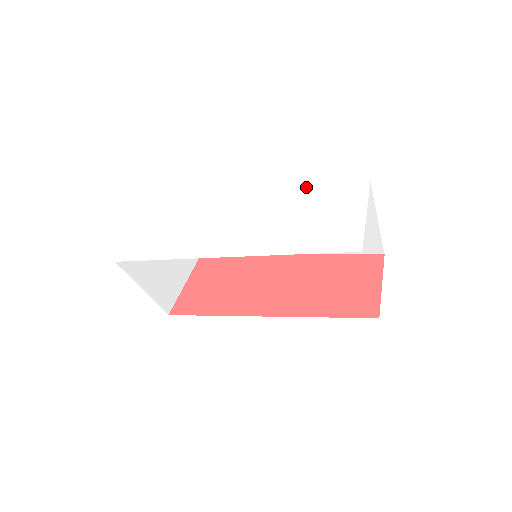
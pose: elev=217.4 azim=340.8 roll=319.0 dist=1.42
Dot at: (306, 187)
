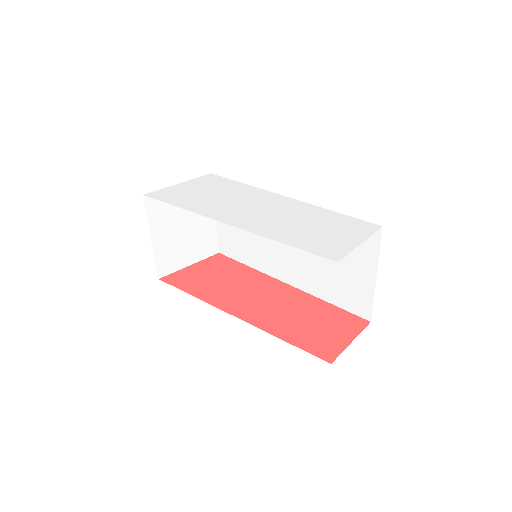
Dot at: (327, 210)
